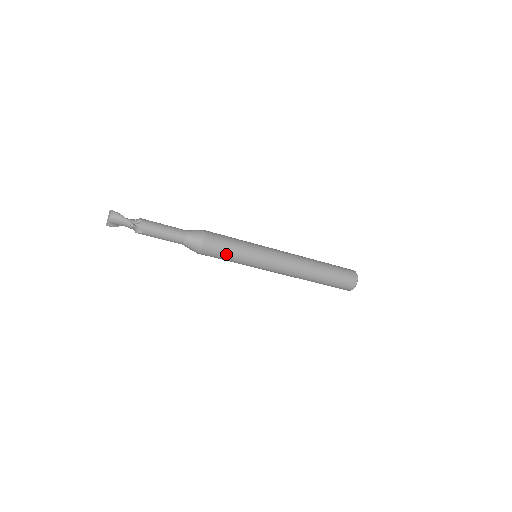
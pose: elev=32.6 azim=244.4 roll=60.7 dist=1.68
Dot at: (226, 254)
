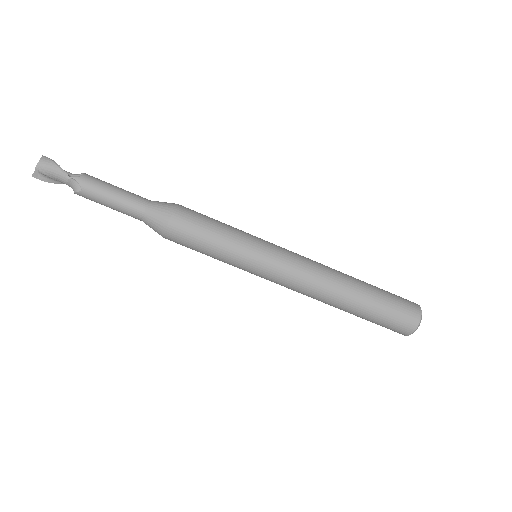
Dot at: (205, 240)
